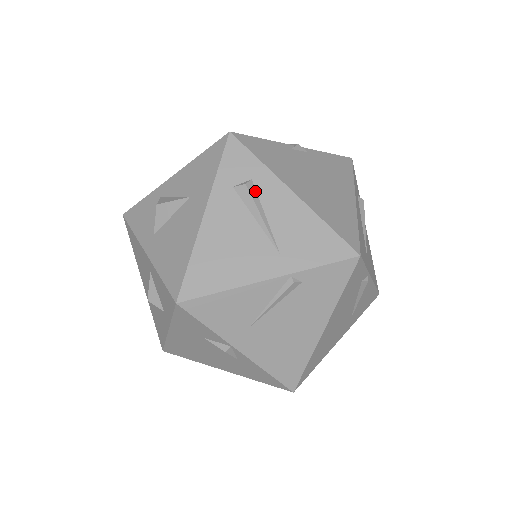
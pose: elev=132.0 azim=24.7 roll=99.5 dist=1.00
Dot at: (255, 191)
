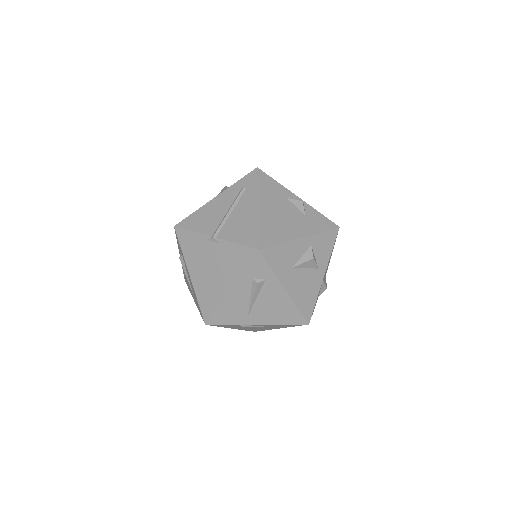
Dot at: (184, 262)
